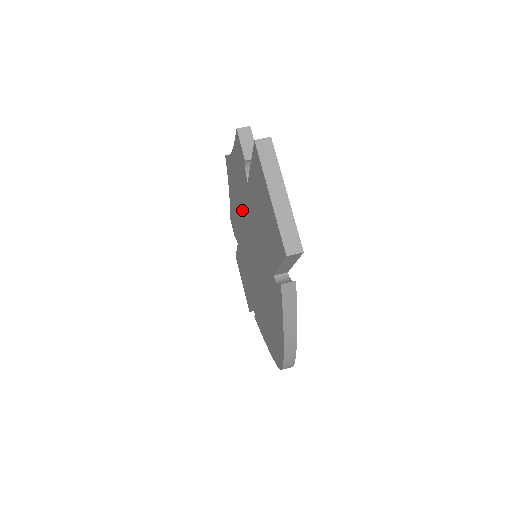
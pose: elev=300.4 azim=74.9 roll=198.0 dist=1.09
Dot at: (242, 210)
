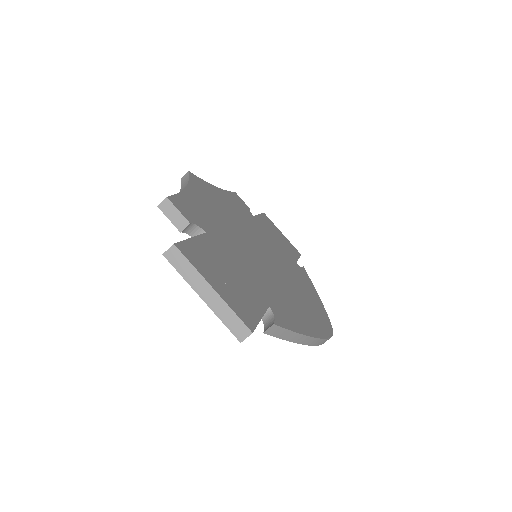
Dot at: occluded
